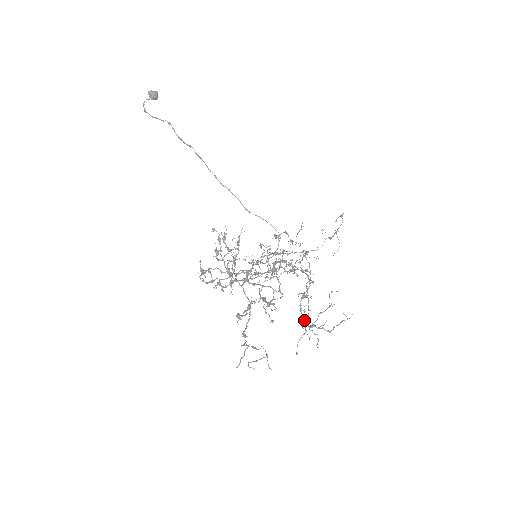
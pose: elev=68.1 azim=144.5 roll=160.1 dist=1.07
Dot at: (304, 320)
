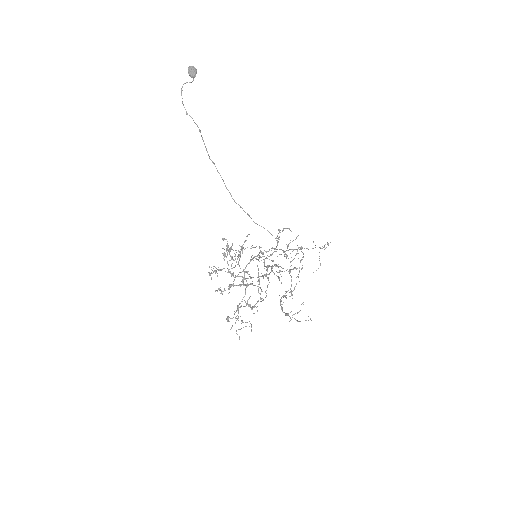
Dot at: (282, 309)
